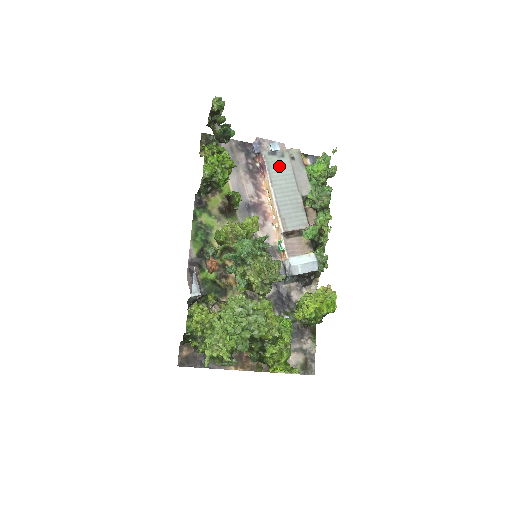
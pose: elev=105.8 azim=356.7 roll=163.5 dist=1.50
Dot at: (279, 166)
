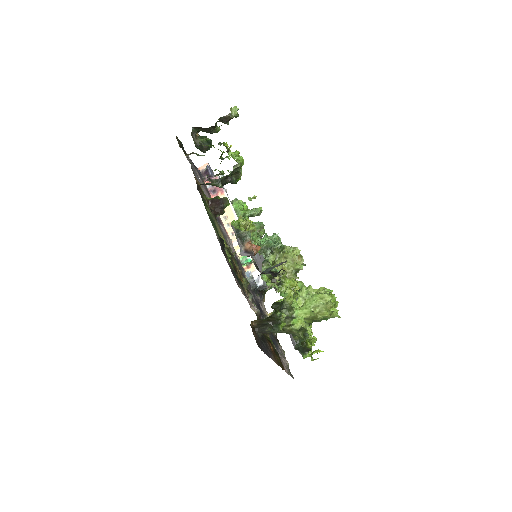
Dot at: occluded
